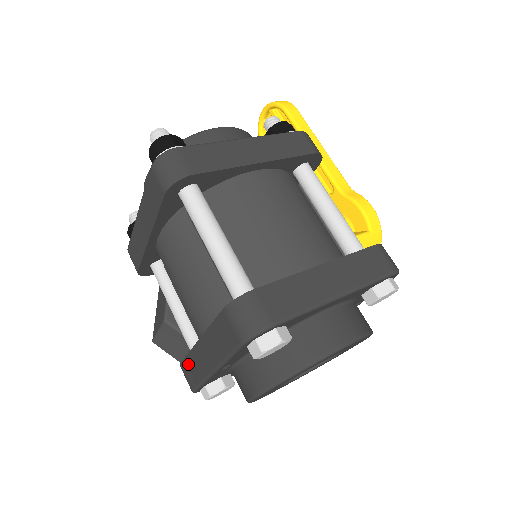
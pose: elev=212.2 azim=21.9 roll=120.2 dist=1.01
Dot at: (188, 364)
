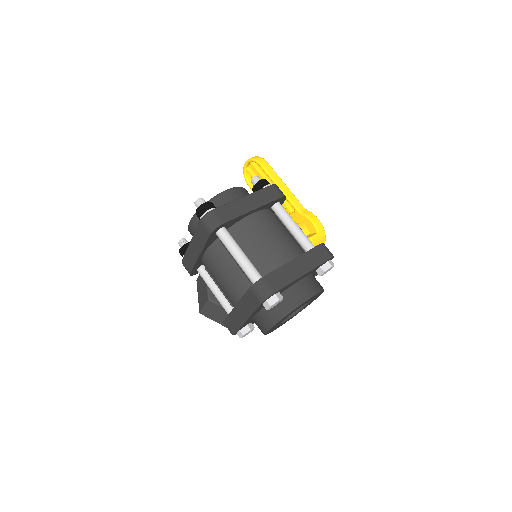
Dot at: (229, 320)
